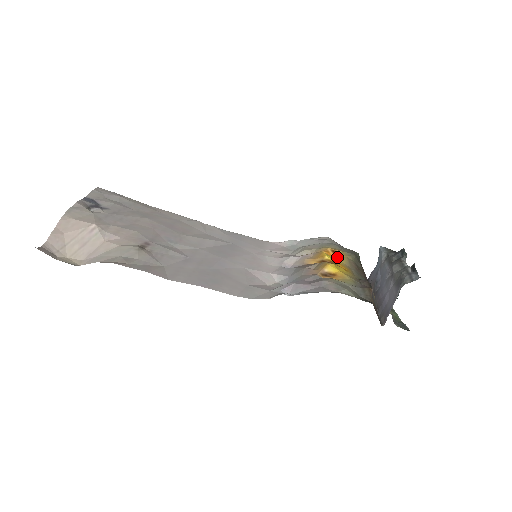
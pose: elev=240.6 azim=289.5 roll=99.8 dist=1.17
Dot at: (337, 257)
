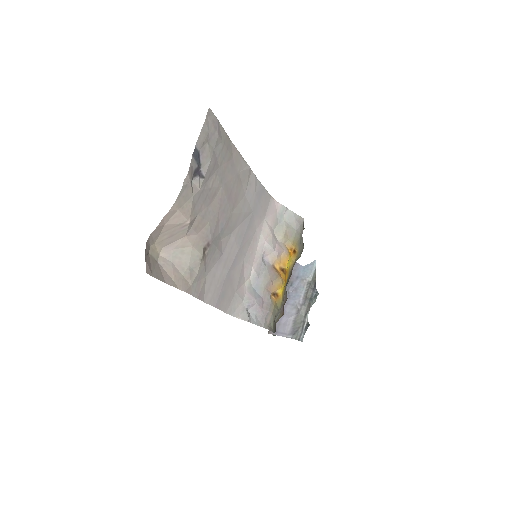
Dot at: (292, 256)
